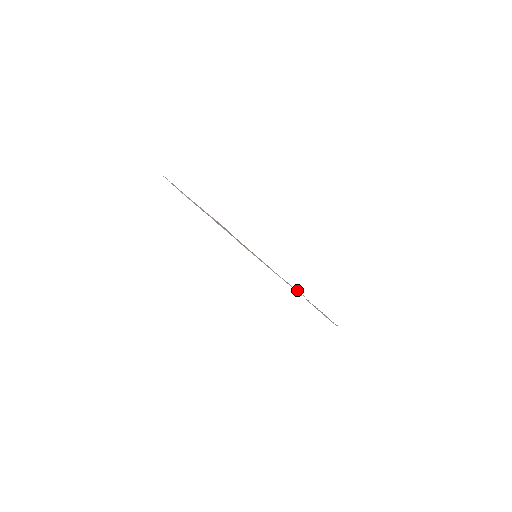
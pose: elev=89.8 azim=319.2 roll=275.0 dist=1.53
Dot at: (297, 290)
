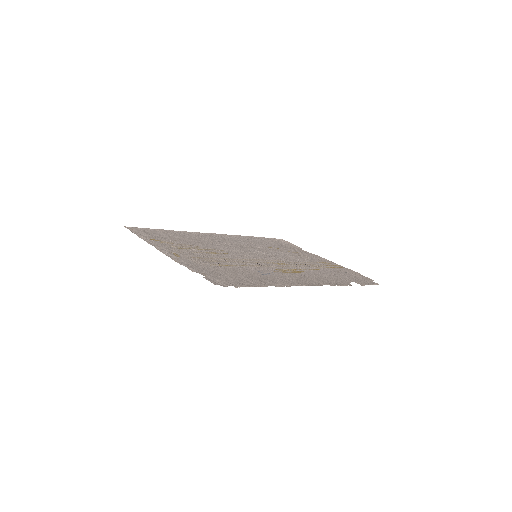
Dot at: (193, 269)
